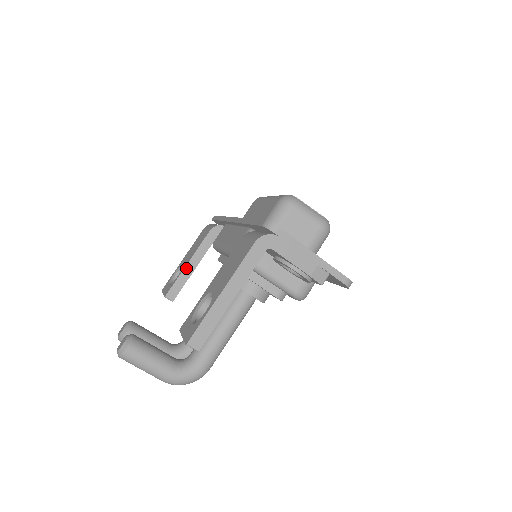
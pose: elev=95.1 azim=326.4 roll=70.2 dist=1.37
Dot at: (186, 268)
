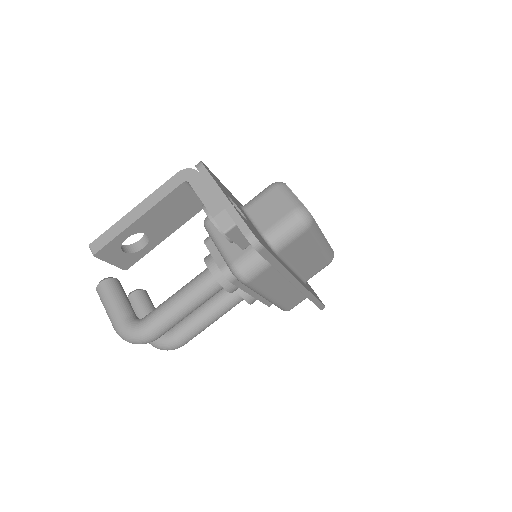
Dot at: occluded
